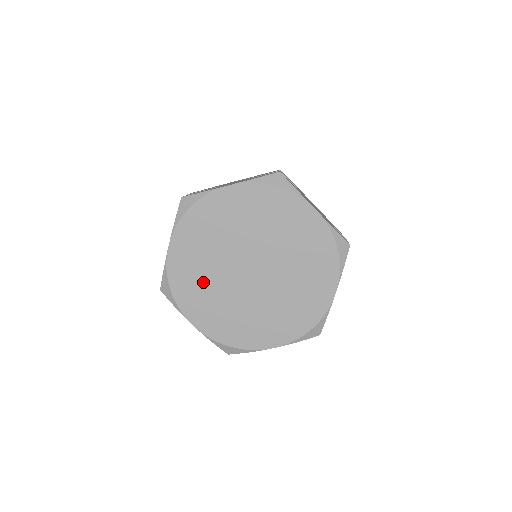
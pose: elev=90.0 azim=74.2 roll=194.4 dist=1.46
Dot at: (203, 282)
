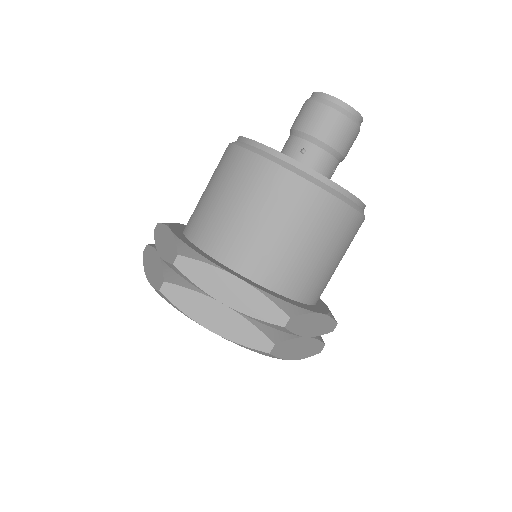
Dot at: occluded
